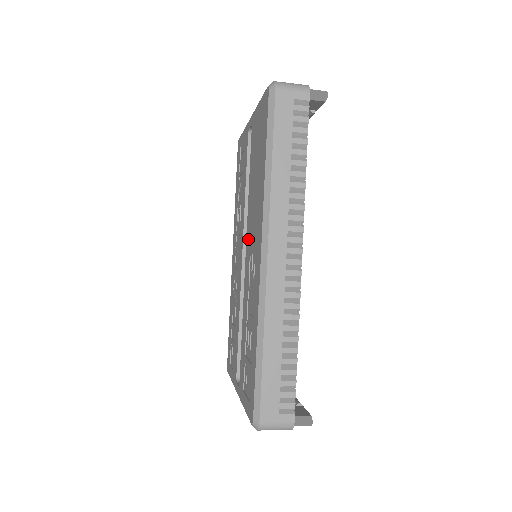
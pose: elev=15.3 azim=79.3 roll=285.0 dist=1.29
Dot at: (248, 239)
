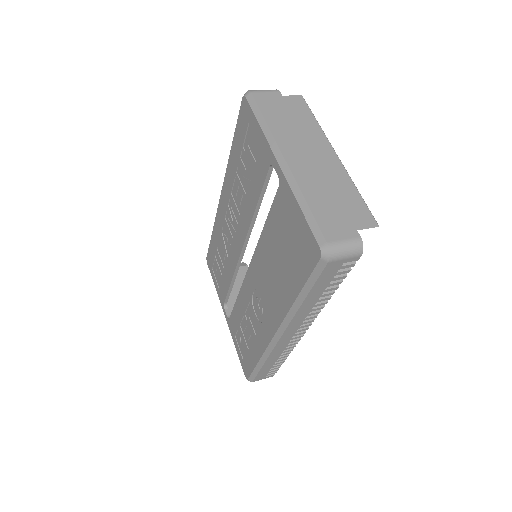
Dot at: (255, 269)
